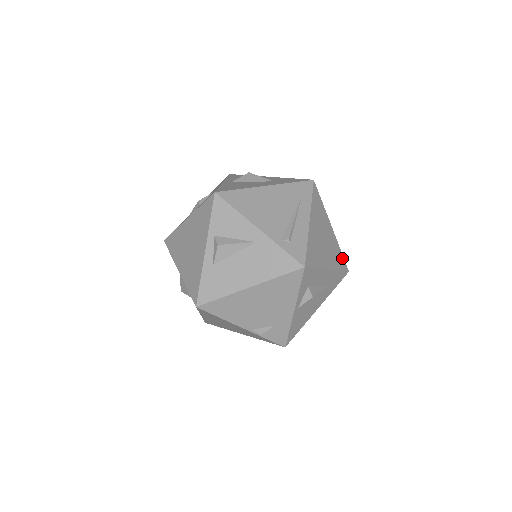
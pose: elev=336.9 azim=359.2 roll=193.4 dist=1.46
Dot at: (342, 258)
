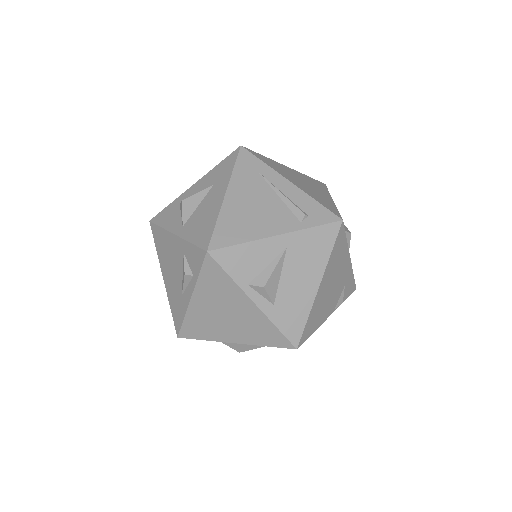
Dot at: (314, 180)
